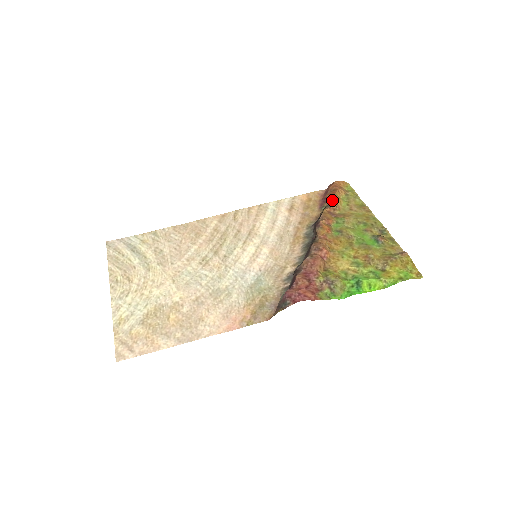
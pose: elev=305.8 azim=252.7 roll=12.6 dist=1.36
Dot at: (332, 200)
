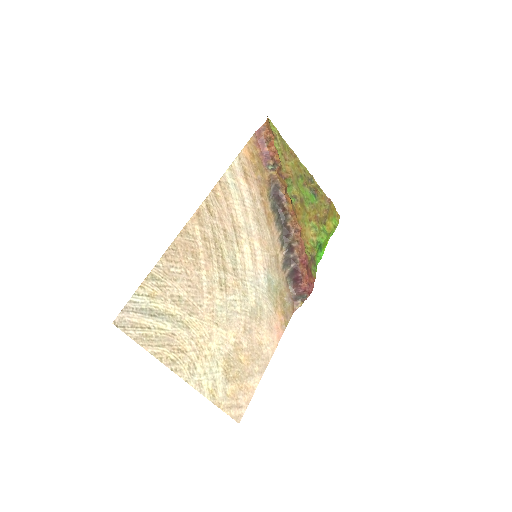
Dot at: (276, 157)
